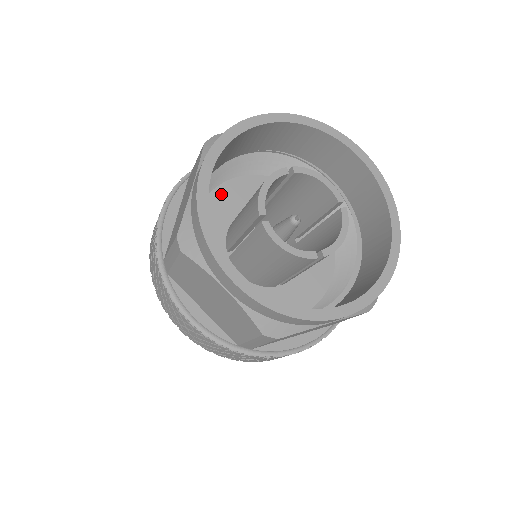
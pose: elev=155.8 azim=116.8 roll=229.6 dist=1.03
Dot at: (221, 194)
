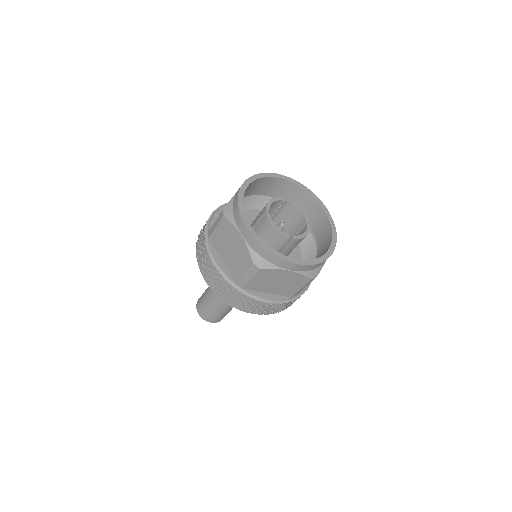
Dot at: (246, 216)
